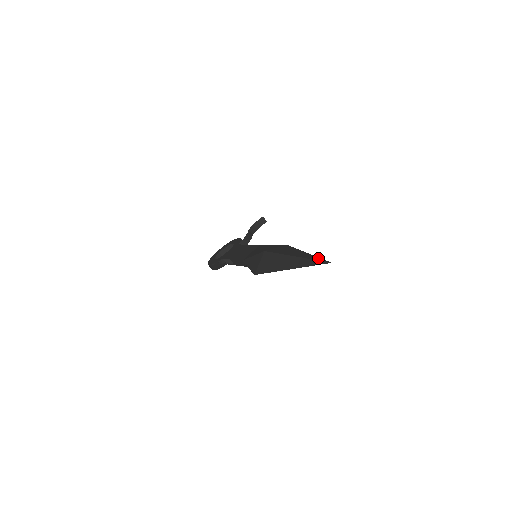
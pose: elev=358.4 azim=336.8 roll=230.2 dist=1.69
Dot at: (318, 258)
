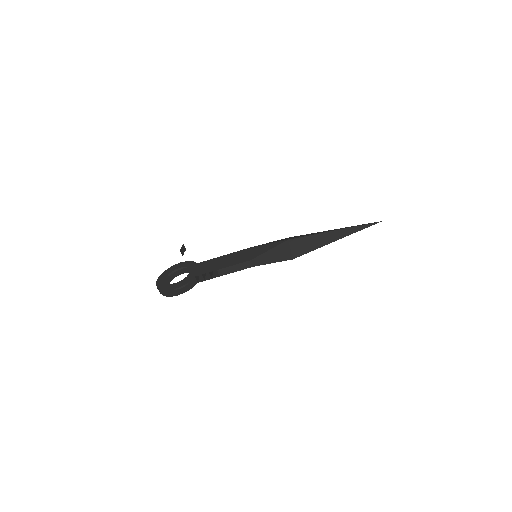
Dot at: occluded
